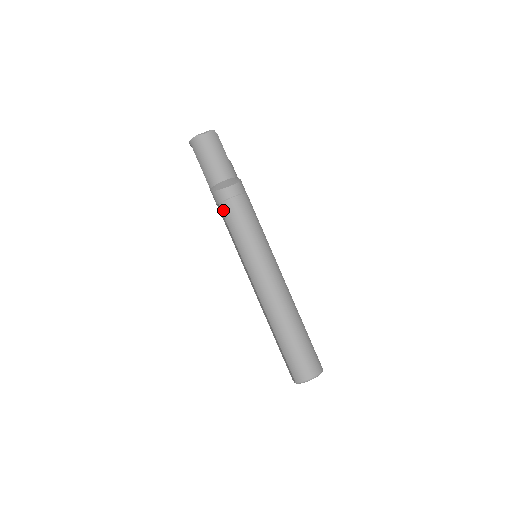
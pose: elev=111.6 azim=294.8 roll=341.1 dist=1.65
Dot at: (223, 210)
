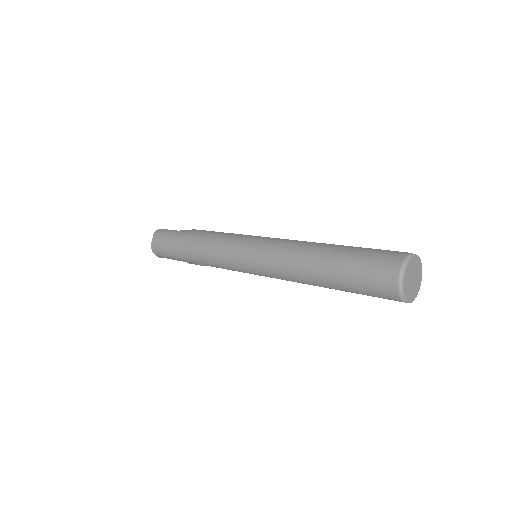
Dot at: (199, 262)
